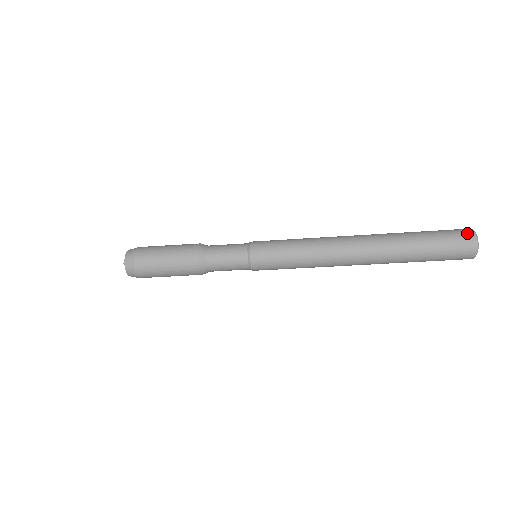
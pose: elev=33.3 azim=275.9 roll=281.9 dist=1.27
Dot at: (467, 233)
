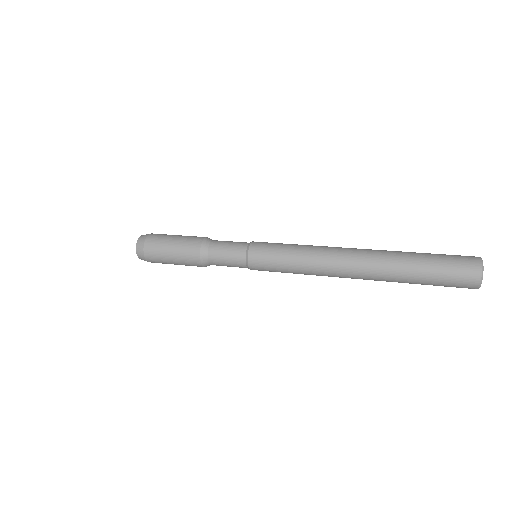
Dot at: (471, 283)
